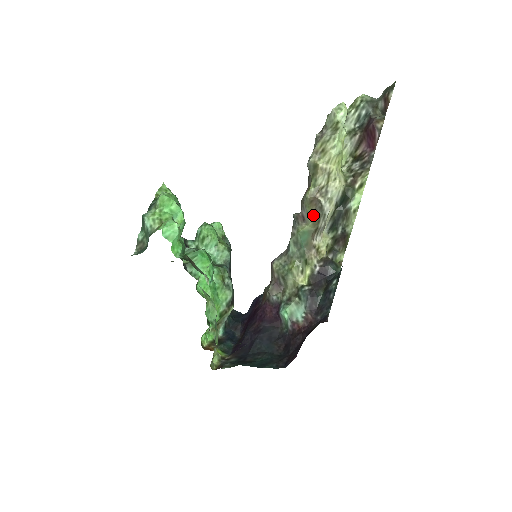
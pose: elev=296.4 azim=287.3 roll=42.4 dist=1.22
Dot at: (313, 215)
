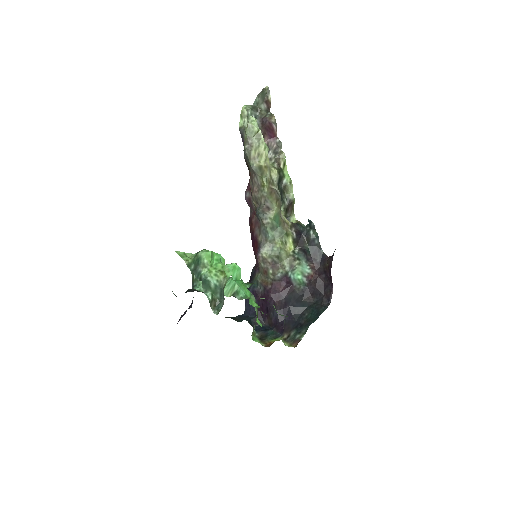
Dot at: (276, 201)
